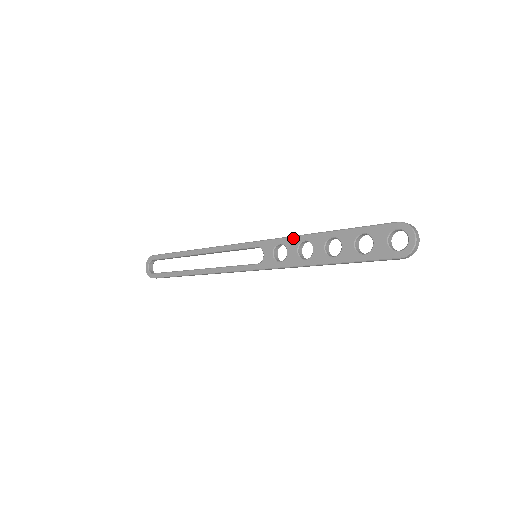
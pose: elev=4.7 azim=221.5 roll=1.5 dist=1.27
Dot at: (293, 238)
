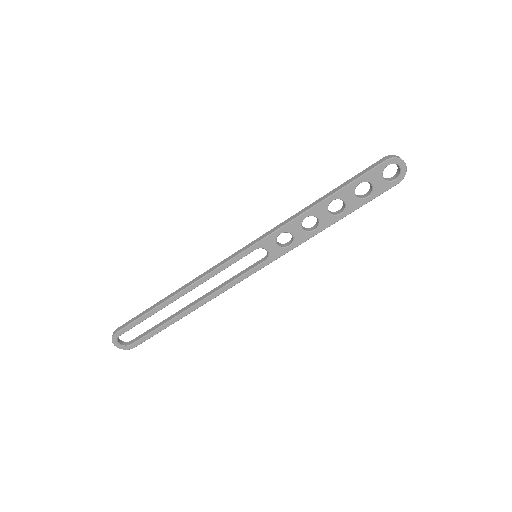
Dot at: (292, 222)
